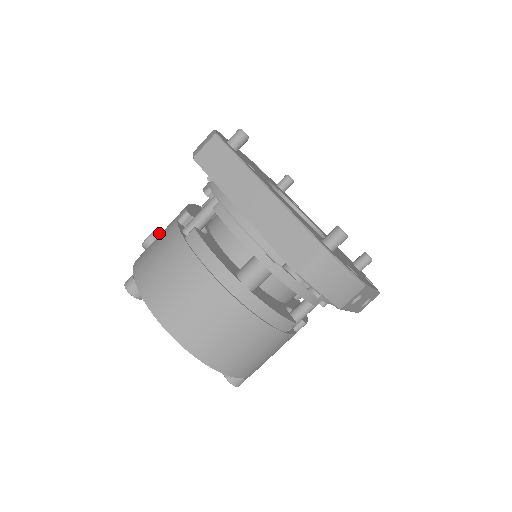
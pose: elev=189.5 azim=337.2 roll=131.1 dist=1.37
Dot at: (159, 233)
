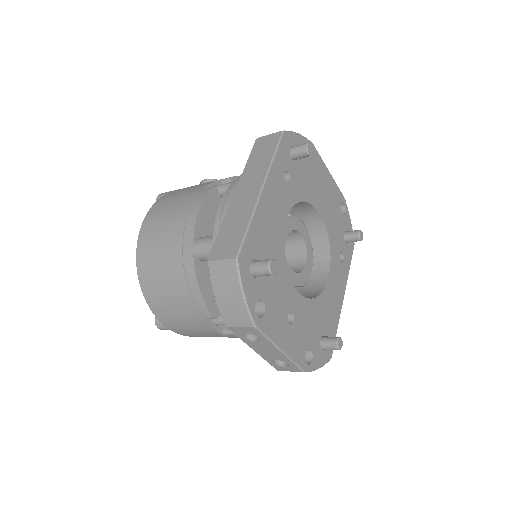
Dot at: occluded
